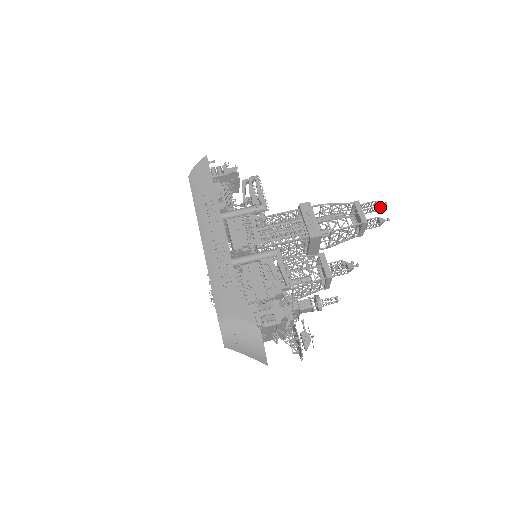
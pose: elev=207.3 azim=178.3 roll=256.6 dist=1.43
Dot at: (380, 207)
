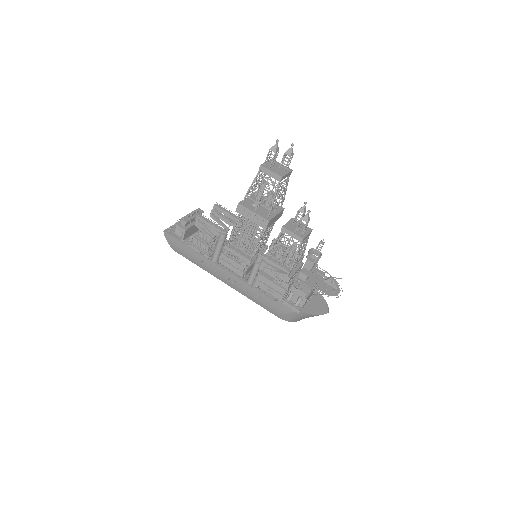
Dot at: (277, 147)
